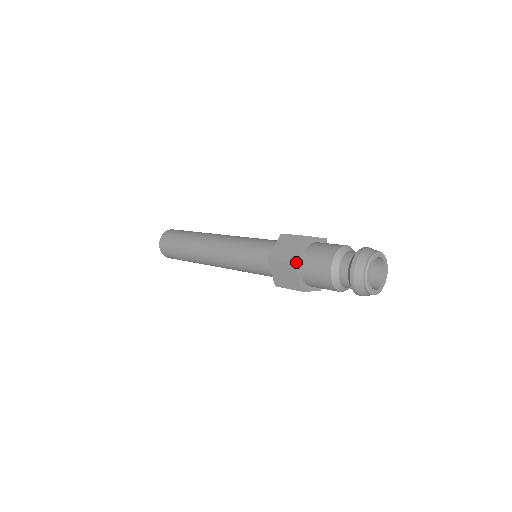
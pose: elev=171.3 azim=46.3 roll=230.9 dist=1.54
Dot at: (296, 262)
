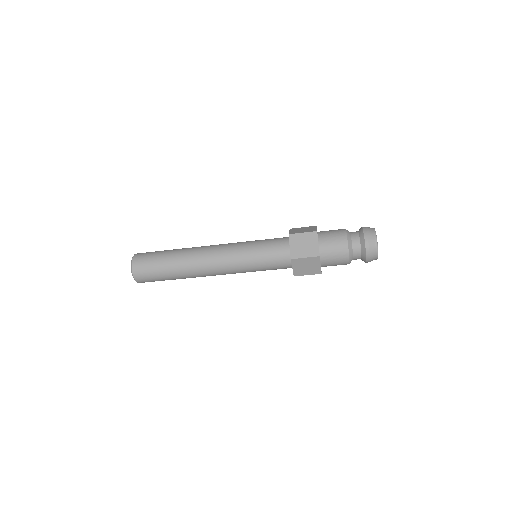
Dot at: (319, 255)
